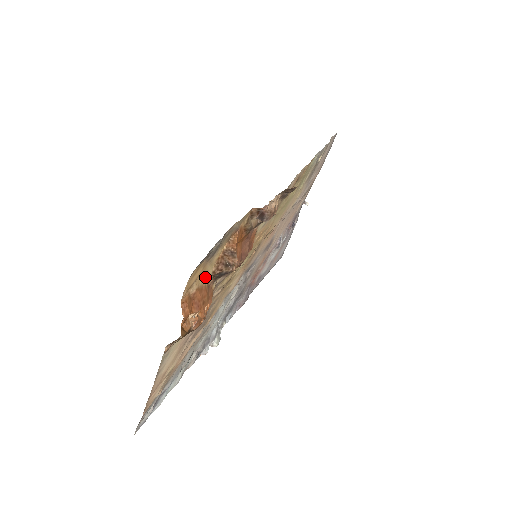
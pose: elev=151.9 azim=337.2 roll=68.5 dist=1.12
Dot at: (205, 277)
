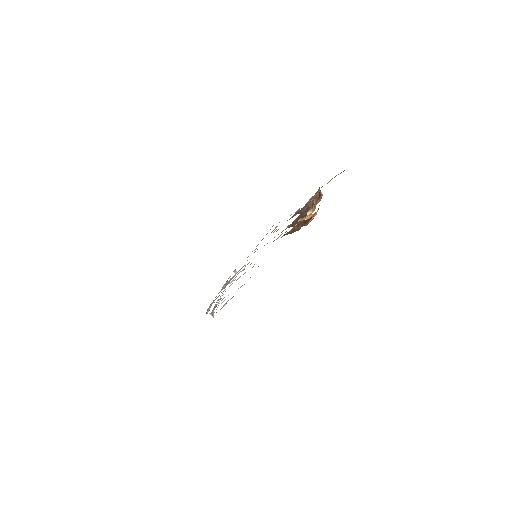
Dot at: occluded
